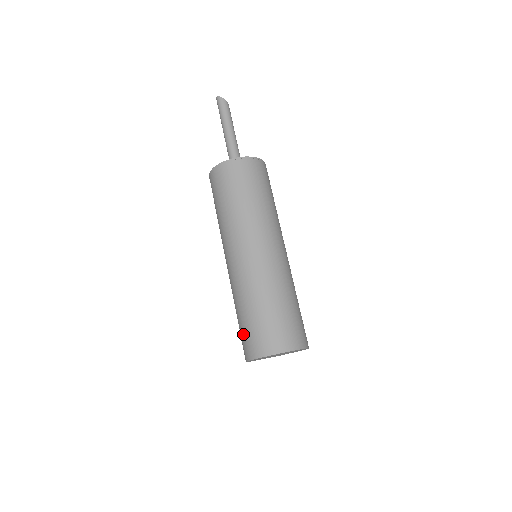
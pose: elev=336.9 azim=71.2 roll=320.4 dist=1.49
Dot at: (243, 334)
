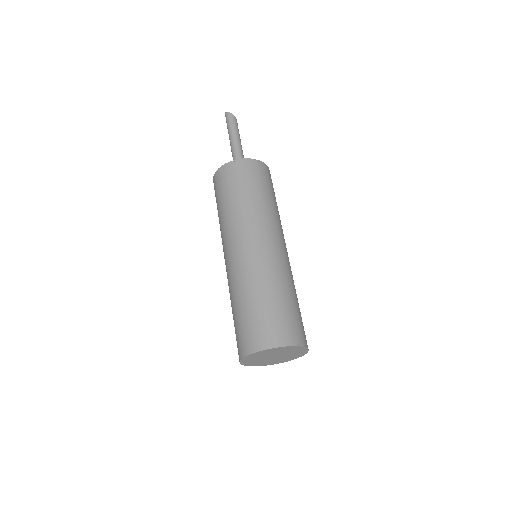
Dot at: (236, 331)
